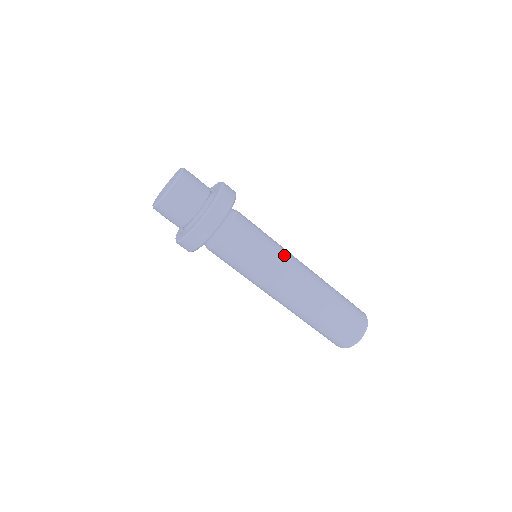
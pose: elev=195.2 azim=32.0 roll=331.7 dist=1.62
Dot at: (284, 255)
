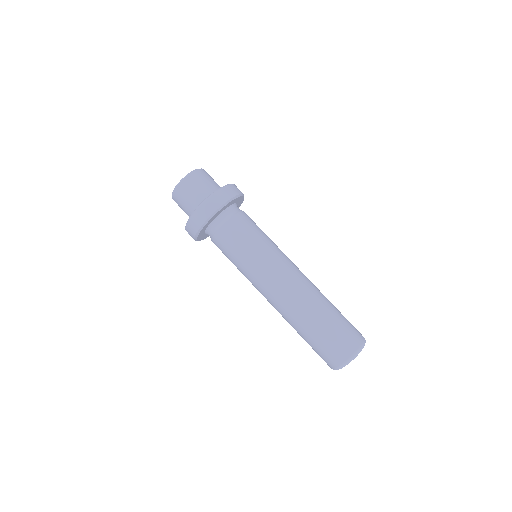
Dot at: (273, 260)
